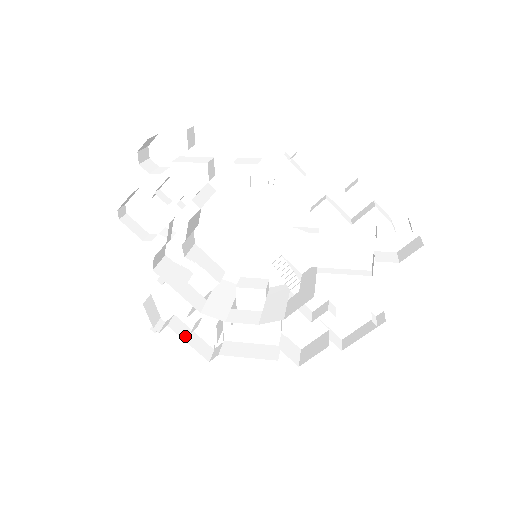
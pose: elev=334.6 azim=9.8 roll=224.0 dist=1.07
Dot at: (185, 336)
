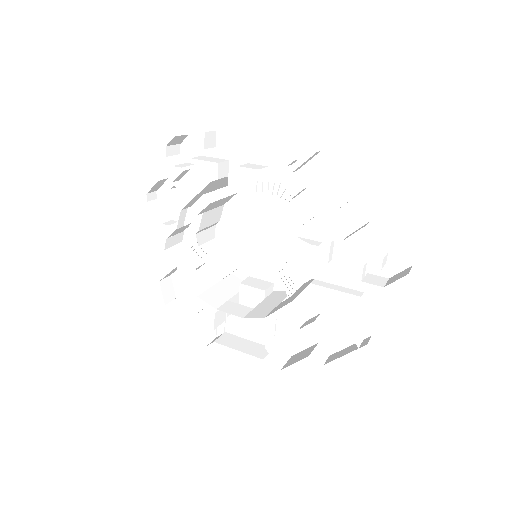
Dot at: (190, 318)
